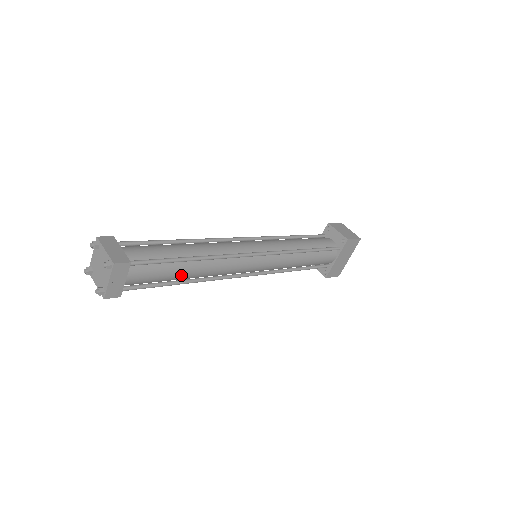
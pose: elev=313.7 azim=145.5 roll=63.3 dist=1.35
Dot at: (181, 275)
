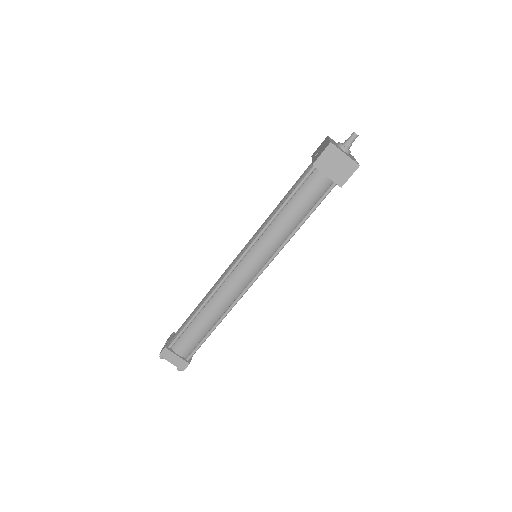
Dot at: occluded
